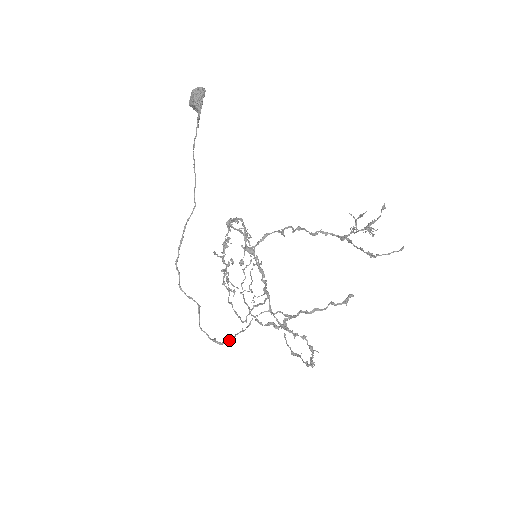
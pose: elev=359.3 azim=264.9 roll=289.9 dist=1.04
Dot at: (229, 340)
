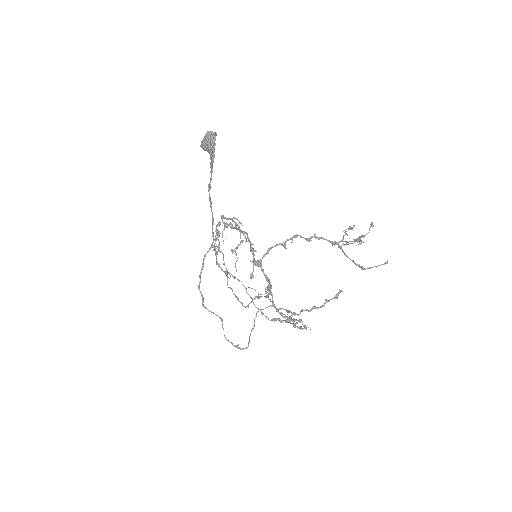
Dot at: (248, 343)
